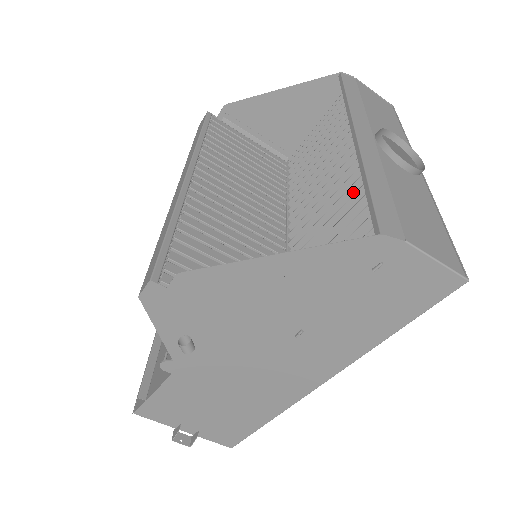
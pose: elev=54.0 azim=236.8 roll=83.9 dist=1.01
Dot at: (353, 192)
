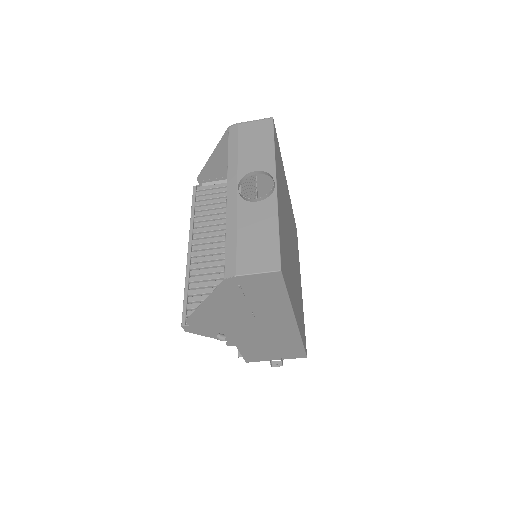
Dot at: occluded
